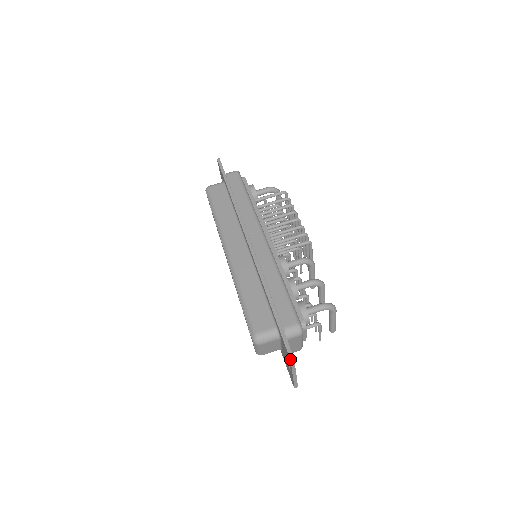
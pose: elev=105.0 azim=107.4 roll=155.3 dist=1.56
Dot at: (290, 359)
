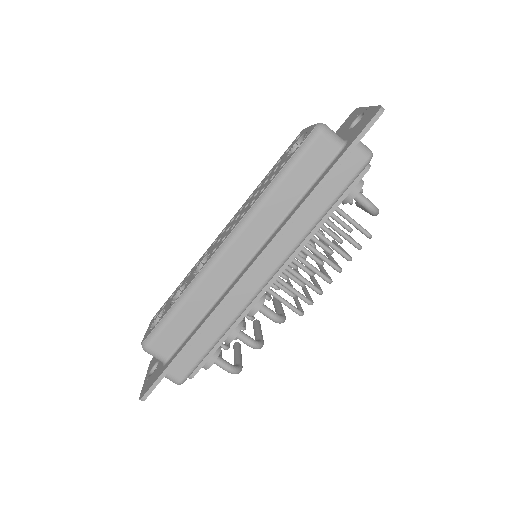
Dot at: (140, 399)
